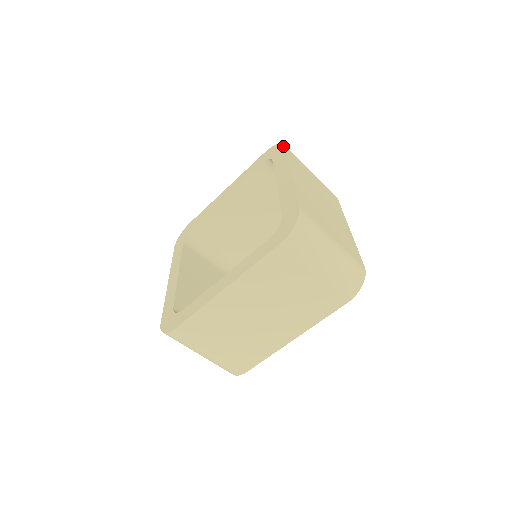
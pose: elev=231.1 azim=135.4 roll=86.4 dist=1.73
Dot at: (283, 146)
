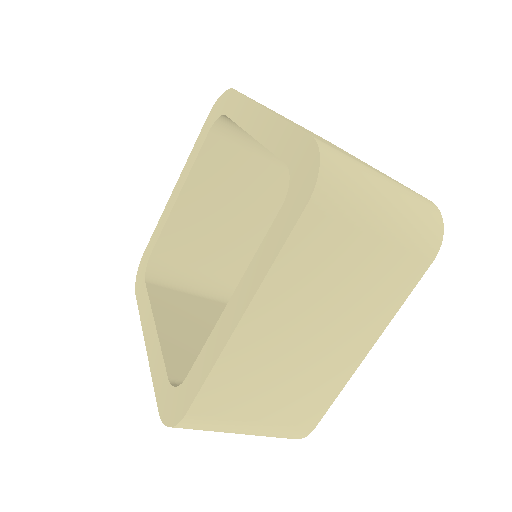
Dot at: (304, 204)
